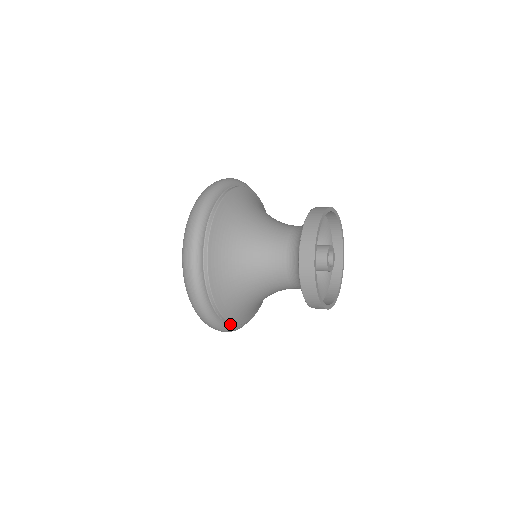
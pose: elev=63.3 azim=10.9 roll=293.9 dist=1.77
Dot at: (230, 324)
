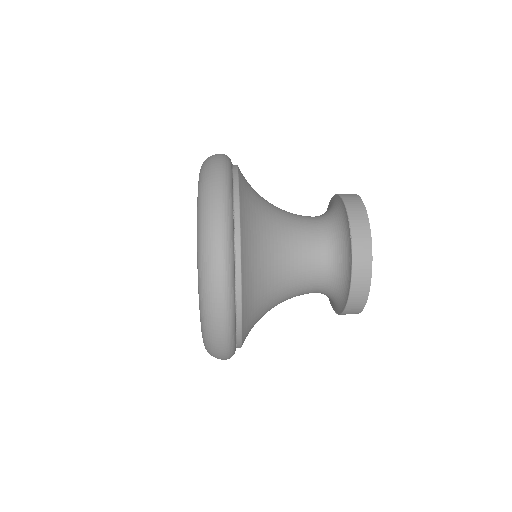
Dot at: occluded
